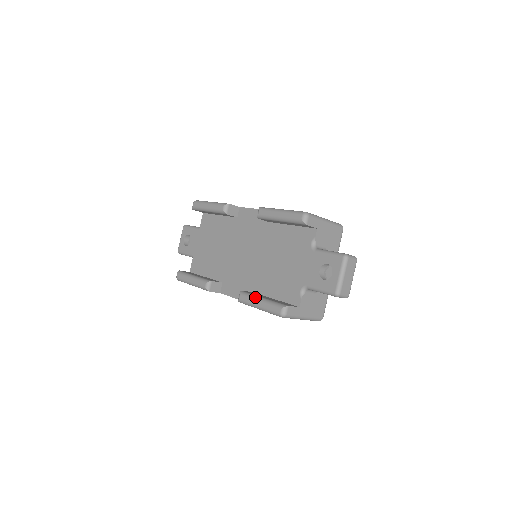
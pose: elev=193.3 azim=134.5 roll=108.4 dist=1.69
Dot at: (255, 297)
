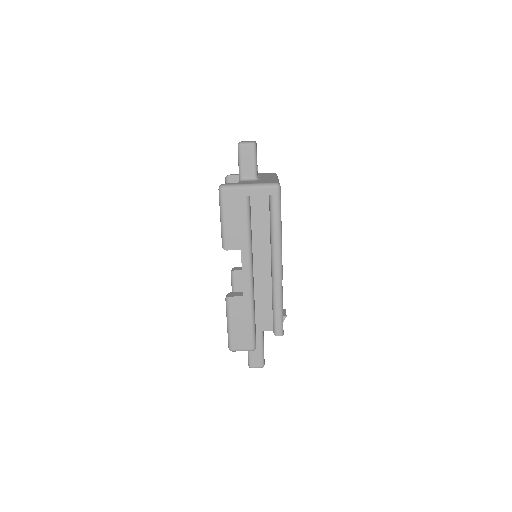
Dot at: occluded
